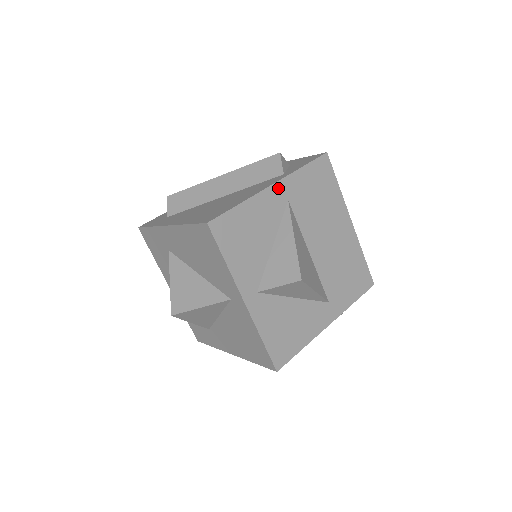
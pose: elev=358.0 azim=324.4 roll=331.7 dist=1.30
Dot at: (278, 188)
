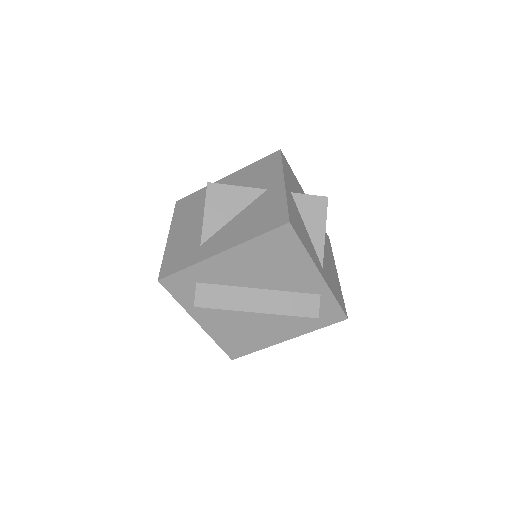
Dot at: occluded
